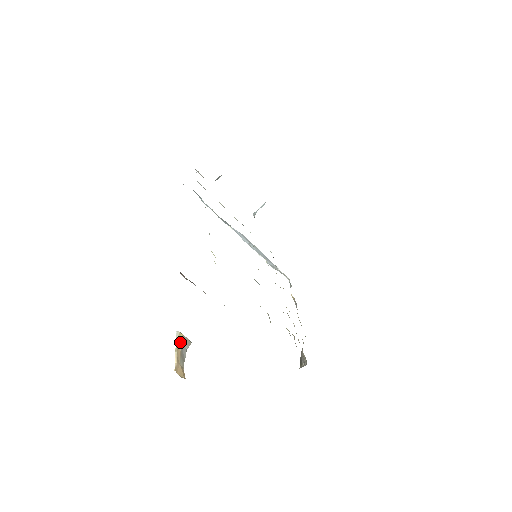
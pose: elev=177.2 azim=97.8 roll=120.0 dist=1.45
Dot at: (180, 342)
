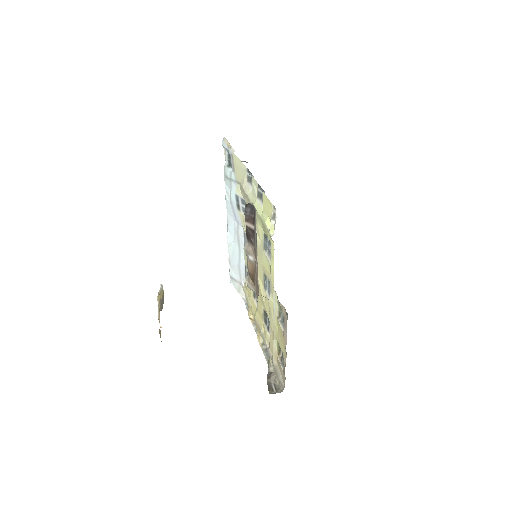
Dot at: (161, 299)
